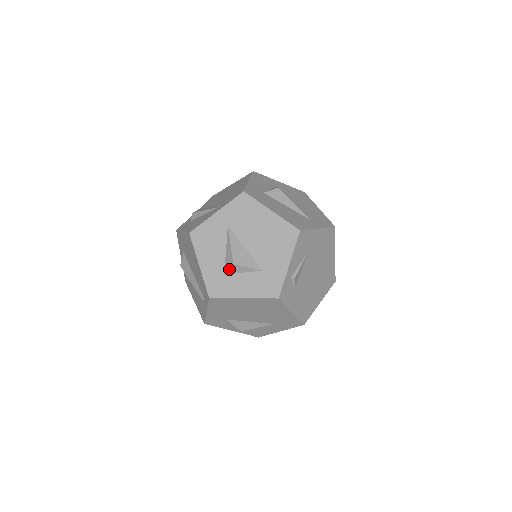
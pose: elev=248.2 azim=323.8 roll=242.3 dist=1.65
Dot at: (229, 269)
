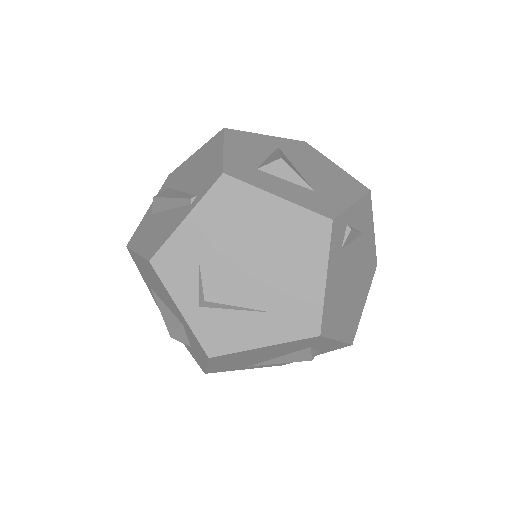
Dot at: (270, 164)
